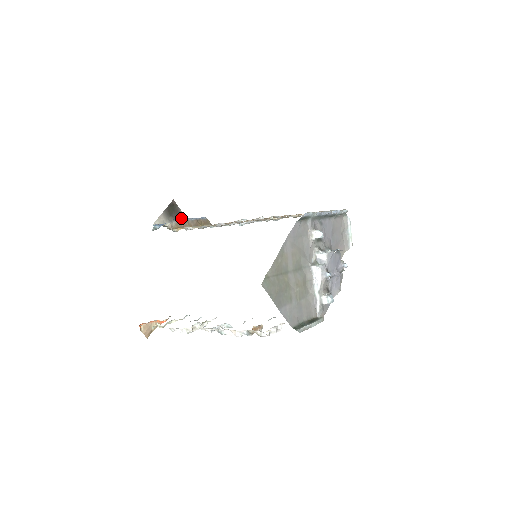
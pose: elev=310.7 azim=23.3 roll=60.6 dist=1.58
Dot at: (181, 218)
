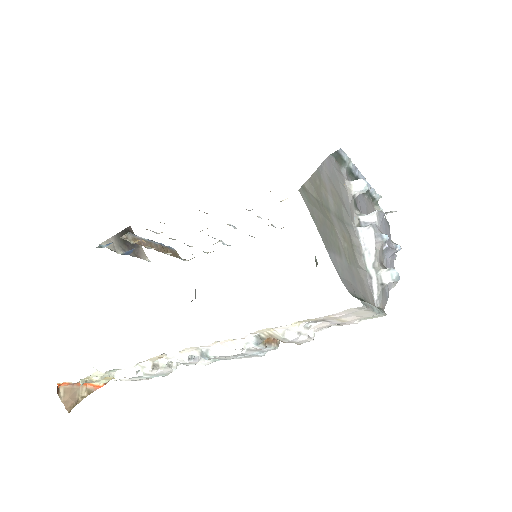
Dot at: (139, 252)
